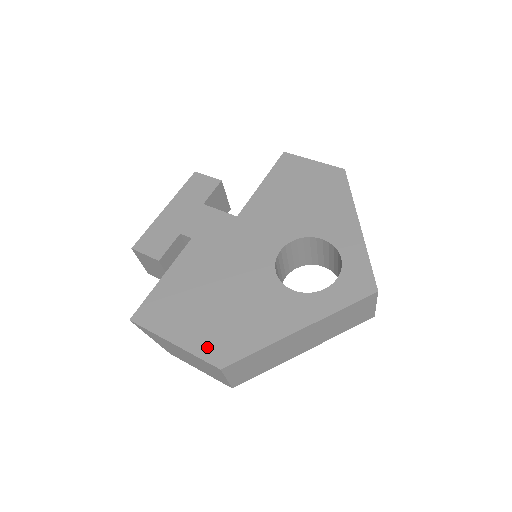
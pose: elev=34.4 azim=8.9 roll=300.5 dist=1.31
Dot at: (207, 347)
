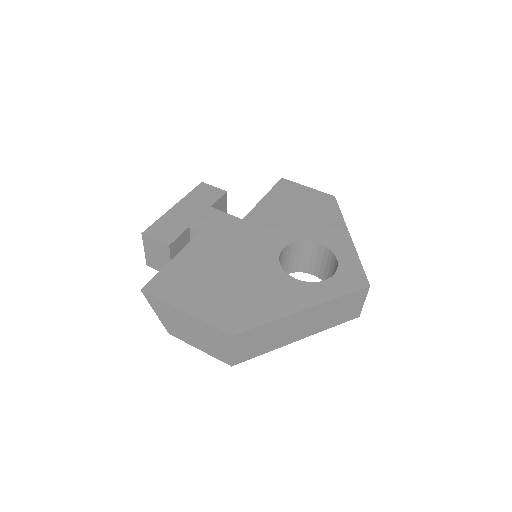
Dot at: (219, 317)
